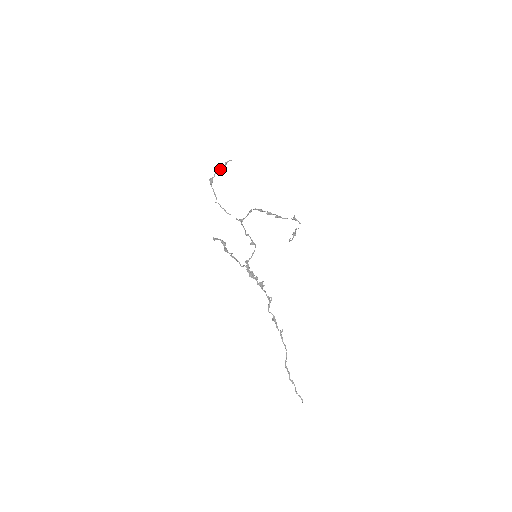
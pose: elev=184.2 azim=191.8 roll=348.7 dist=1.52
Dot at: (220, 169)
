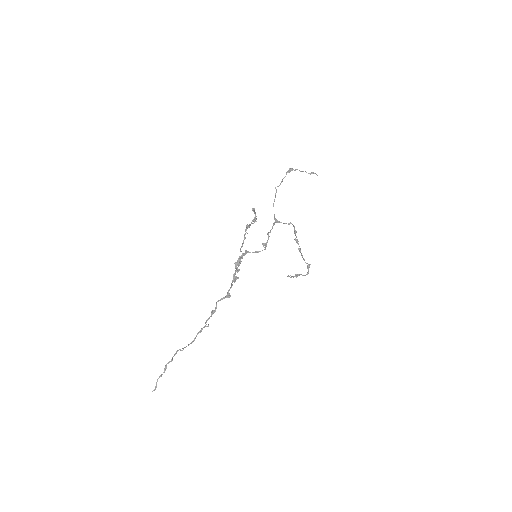
Dot at: (305, 171)
